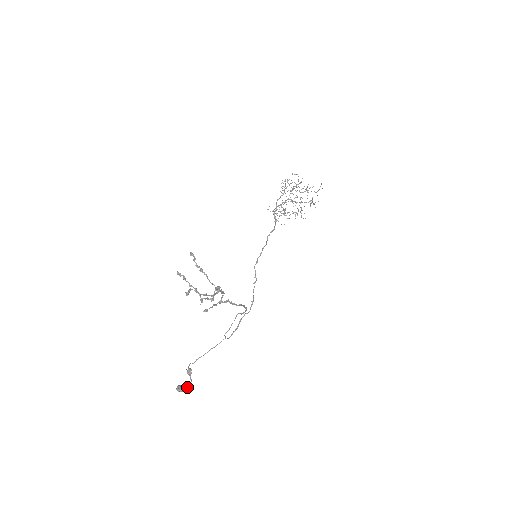
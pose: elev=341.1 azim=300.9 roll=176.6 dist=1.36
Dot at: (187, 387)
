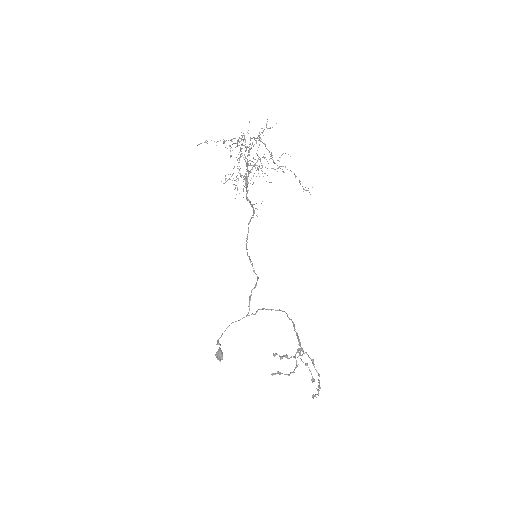
Dot at: occluded
